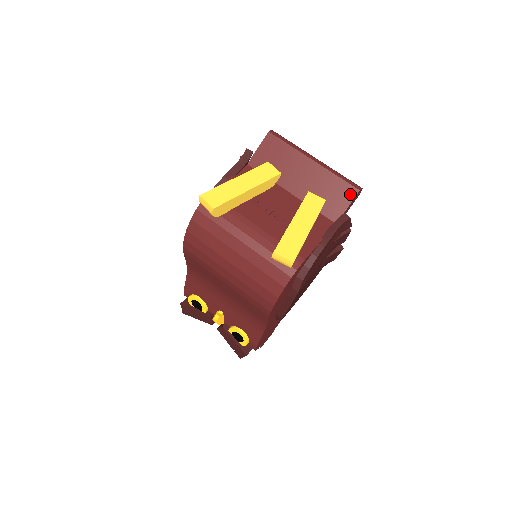
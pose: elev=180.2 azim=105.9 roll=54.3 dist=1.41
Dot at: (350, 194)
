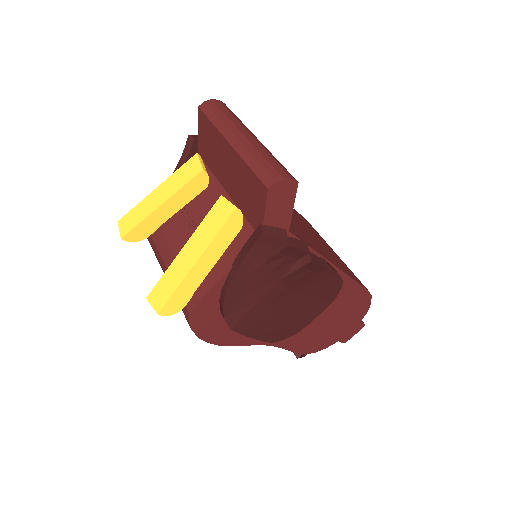
Dot at: (262, 195)
